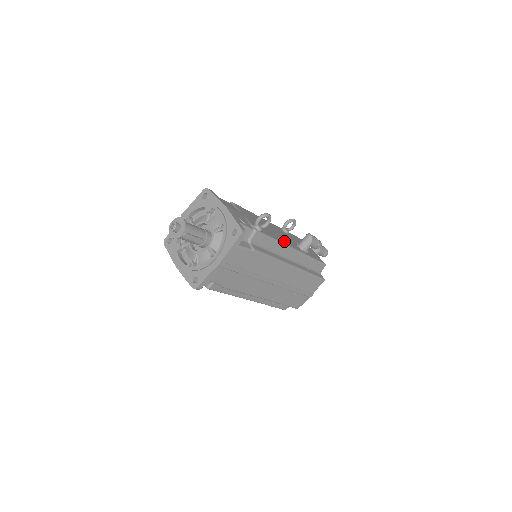
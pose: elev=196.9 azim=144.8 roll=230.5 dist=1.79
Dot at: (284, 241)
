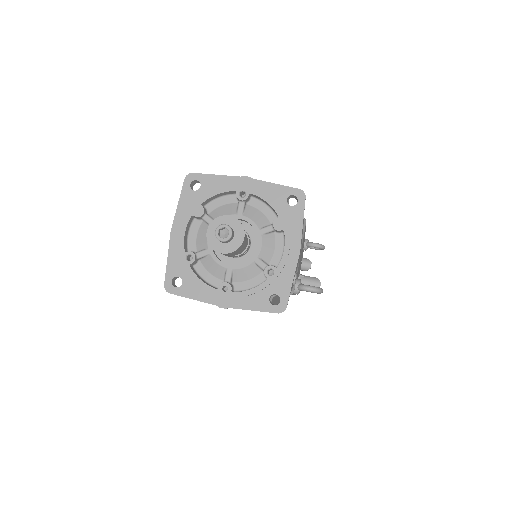
Dot at: occluded
